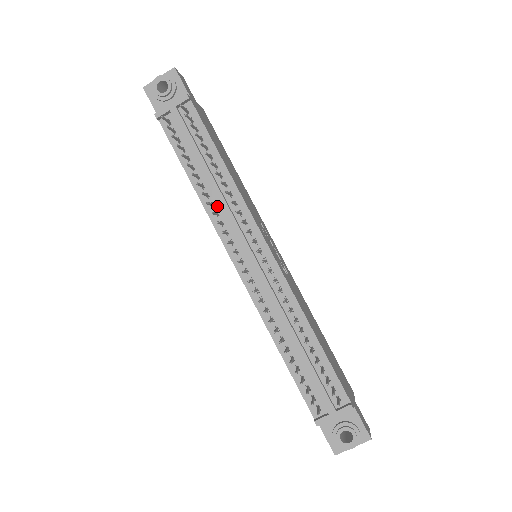
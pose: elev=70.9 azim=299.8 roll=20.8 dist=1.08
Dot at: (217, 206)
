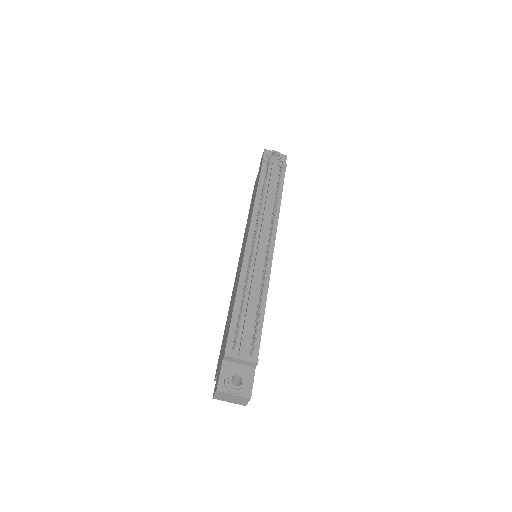
Dot at: (261, 212)
